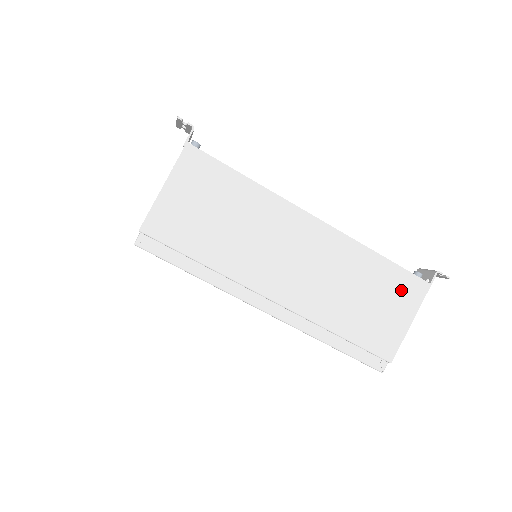
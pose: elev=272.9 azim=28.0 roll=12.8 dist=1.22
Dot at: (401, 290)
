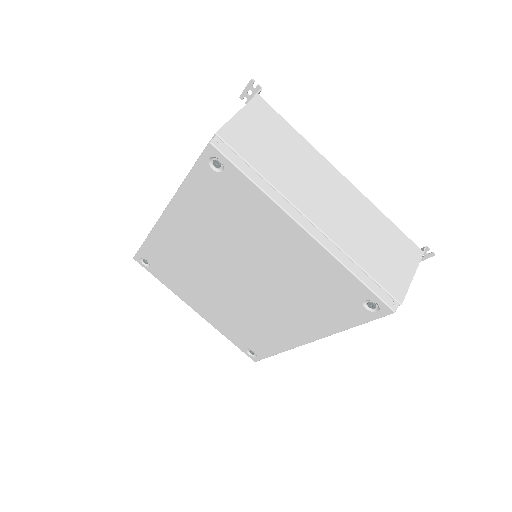
Dot at: (404, 249)
